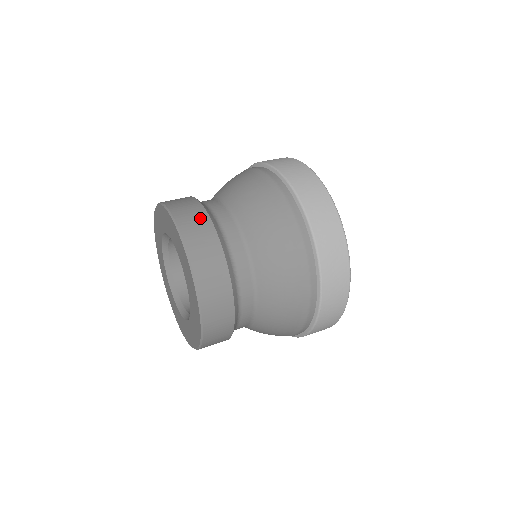
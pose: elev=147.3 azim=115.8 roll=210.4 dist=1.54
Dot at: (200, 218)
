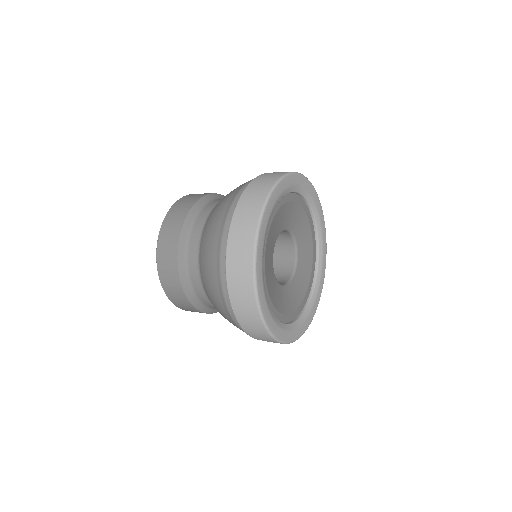
Dot at: (173, 237)
